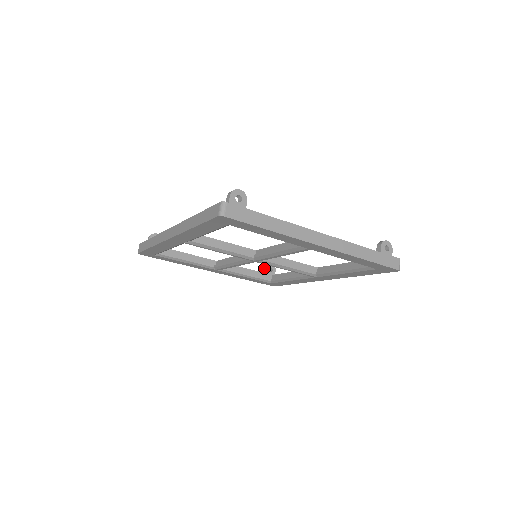
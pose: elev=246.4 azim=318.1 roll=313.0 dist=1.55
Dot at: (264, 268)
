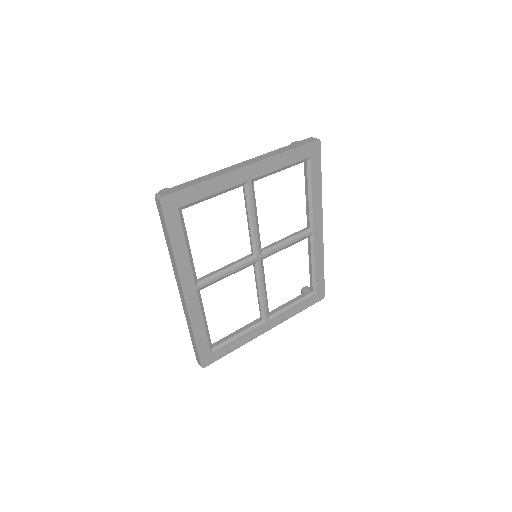
Dot at: occluded
